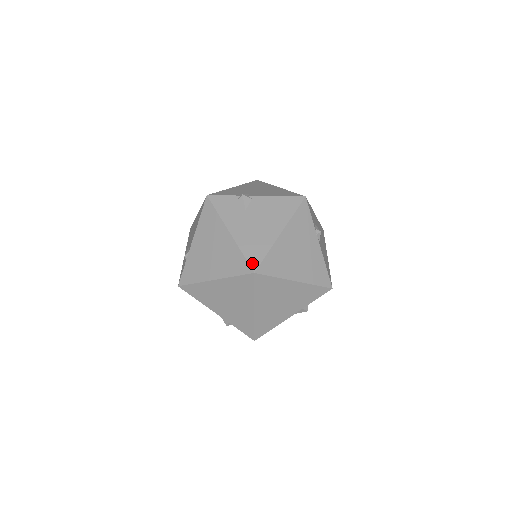
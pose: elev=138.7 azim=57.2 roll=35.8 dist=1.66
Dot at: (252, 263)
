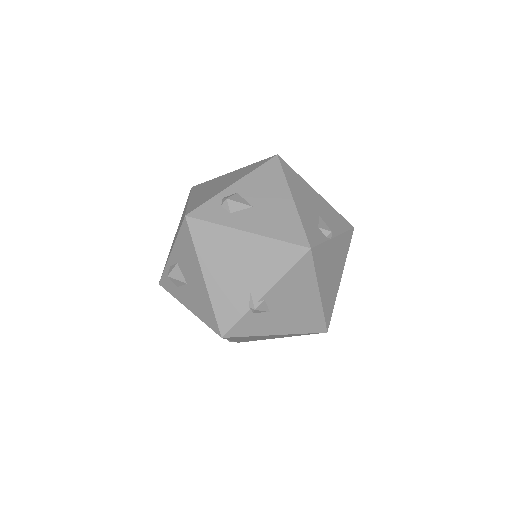
Dot at: (319, 331)
